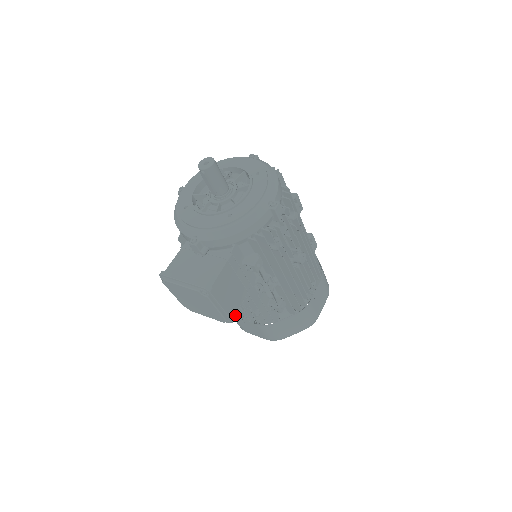
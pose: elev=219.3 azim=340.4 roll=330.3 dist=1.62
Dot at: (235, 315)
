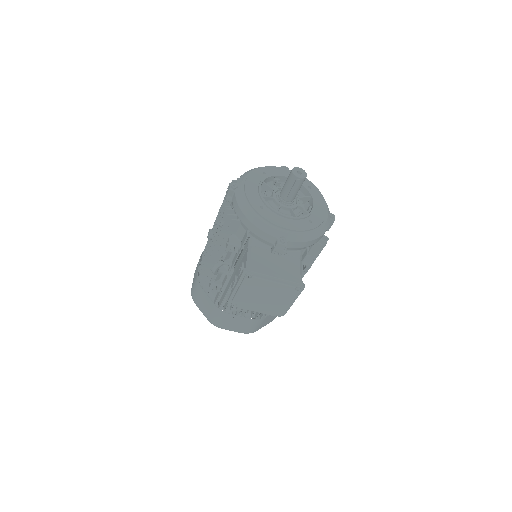
Dot at: (205, 312)
